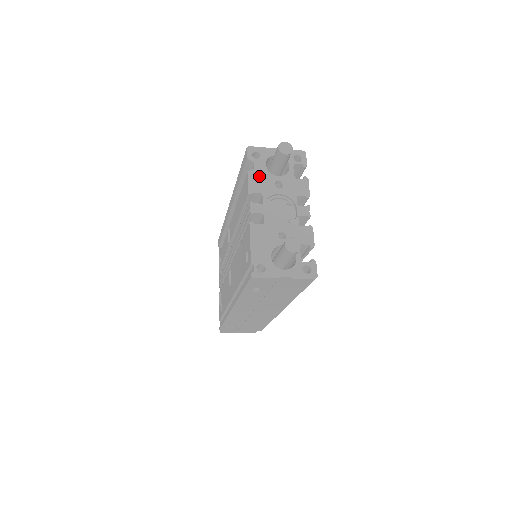
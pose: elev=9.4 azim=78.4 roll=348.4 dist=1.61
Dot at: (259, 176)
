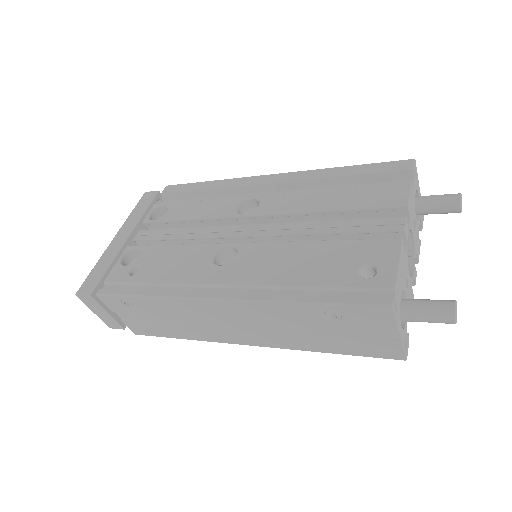
Dot at: (413, 198)
